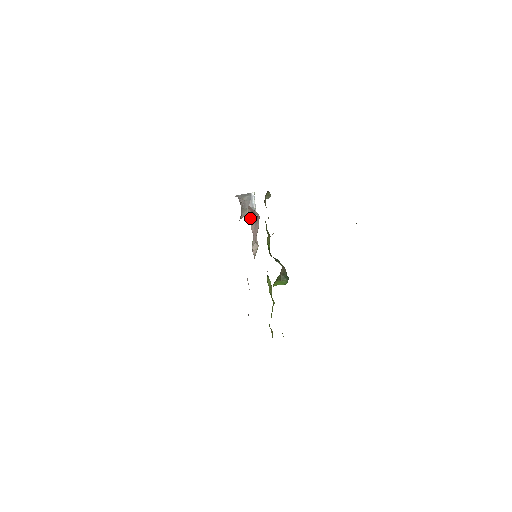
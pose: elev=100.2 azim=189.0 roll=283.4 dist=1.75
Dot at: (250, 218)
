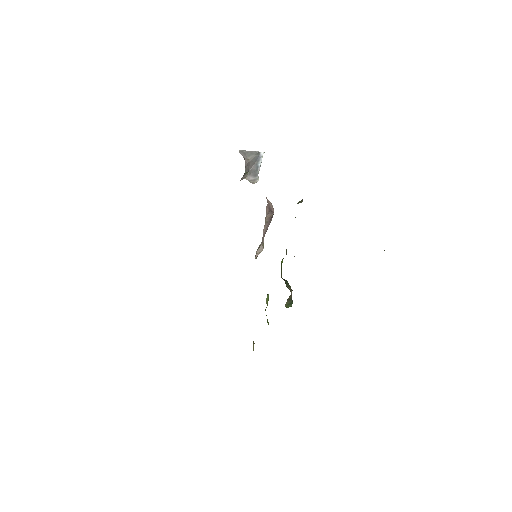
Dot at: (265, 218)
